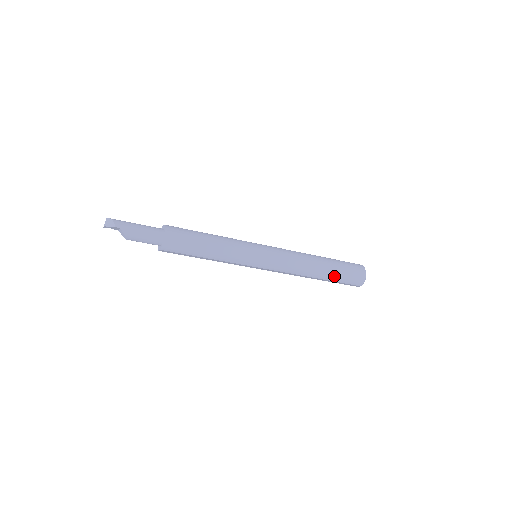
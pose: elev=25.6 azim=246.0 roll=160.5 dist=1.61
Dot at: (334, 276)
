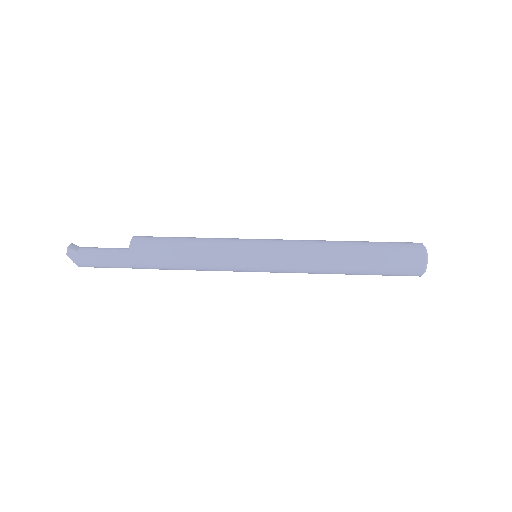
Dot at: occluded
